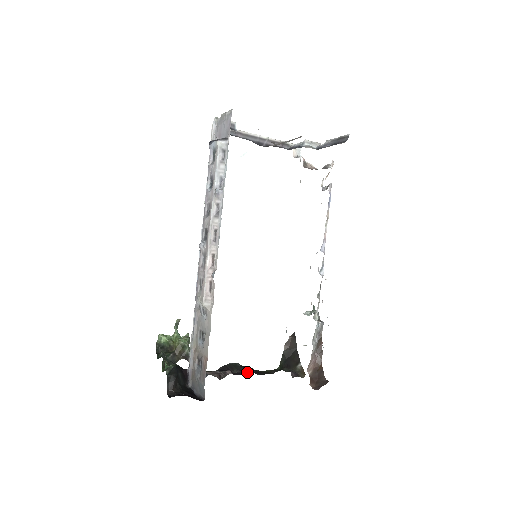
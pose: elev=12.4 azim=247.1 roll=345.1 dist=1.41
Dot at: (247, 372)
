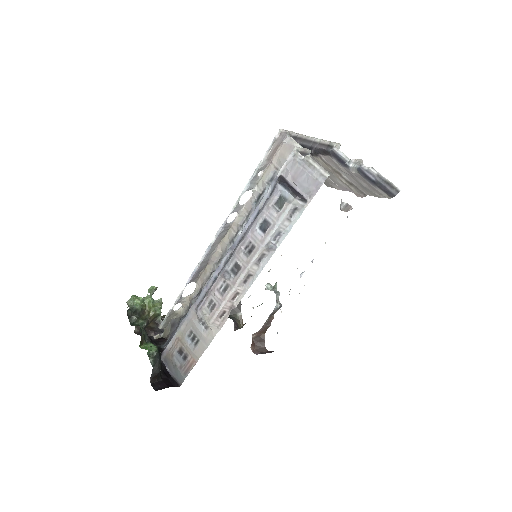
Dot at: occluded
